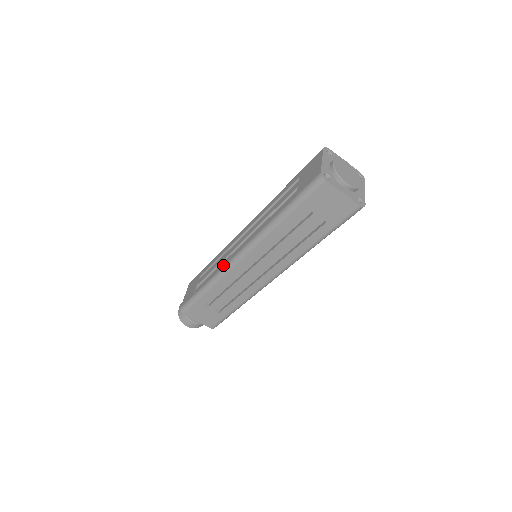
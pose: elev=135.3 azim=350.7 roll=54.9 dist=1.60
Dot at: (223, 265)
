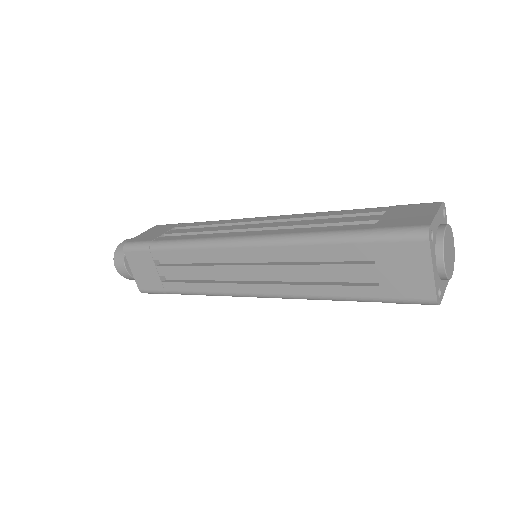
Dot at: (214, 236)
